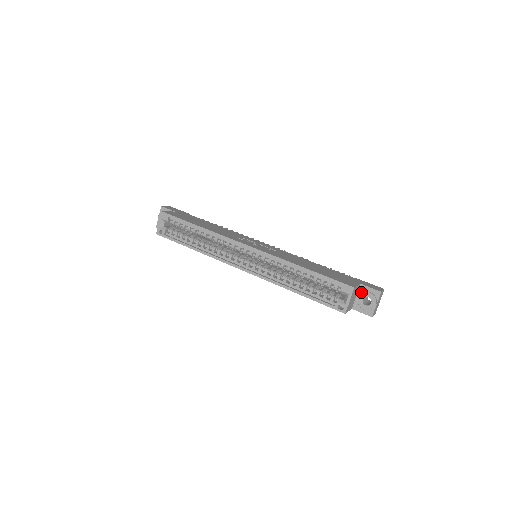
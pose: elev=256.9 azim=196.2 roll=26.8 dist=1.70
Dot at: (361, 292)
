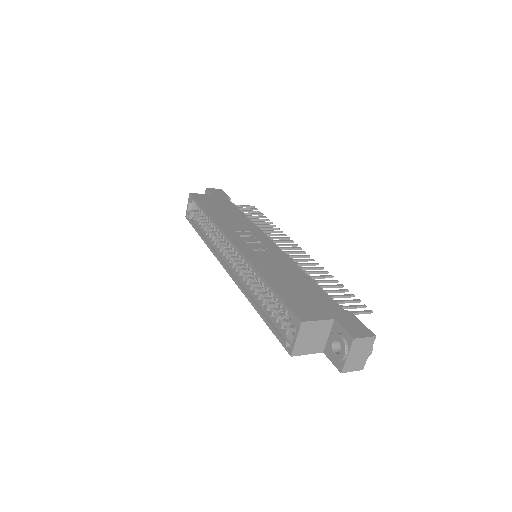
Dot at: (334, 331)
